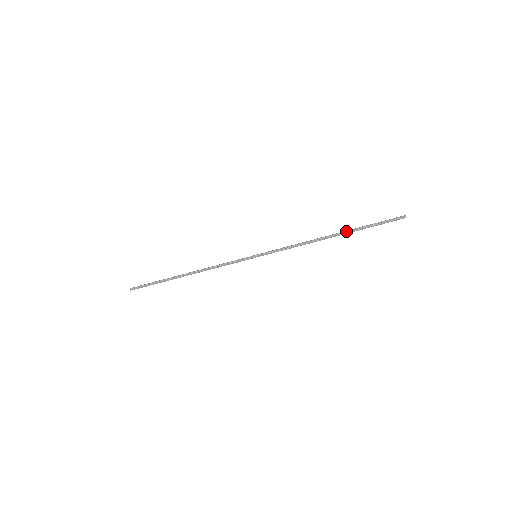
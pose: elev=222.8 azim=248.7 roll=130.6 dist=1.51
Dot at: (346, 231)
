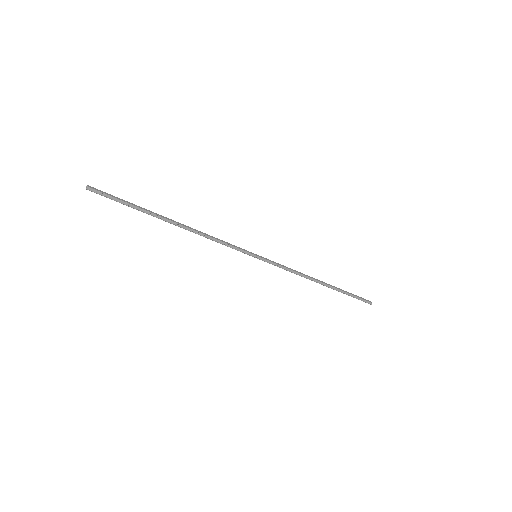
Dot at: (334, 287)
